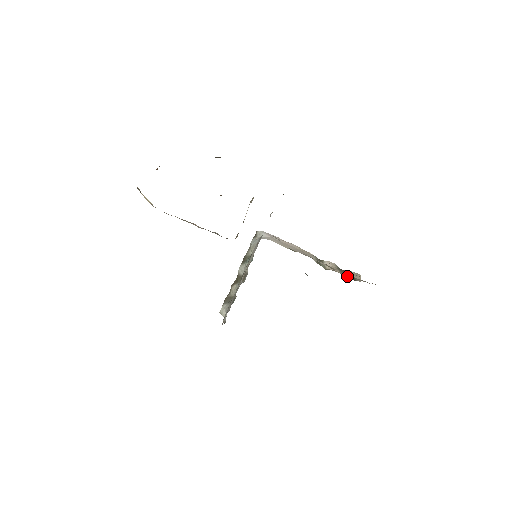
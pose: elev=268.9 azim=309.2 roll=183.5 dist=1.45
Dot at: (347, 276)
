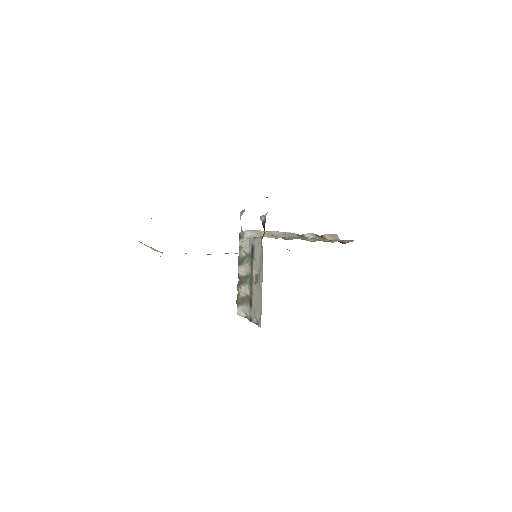
Dot at: occluded
